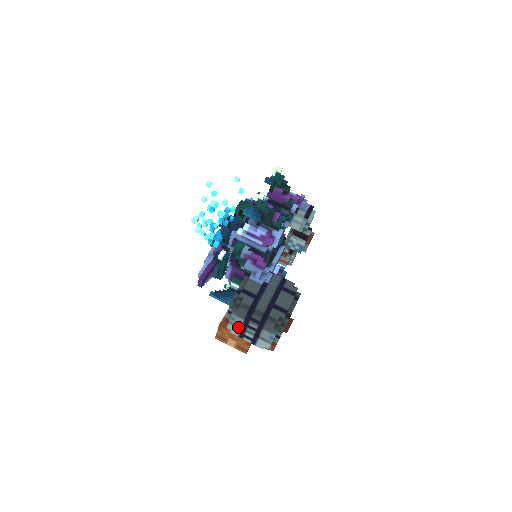
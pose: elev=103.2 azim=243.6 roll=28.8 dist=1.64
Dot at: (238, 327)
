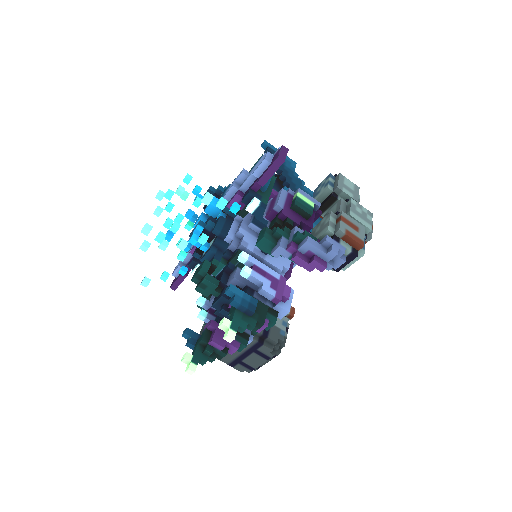
Dot at: occluded
